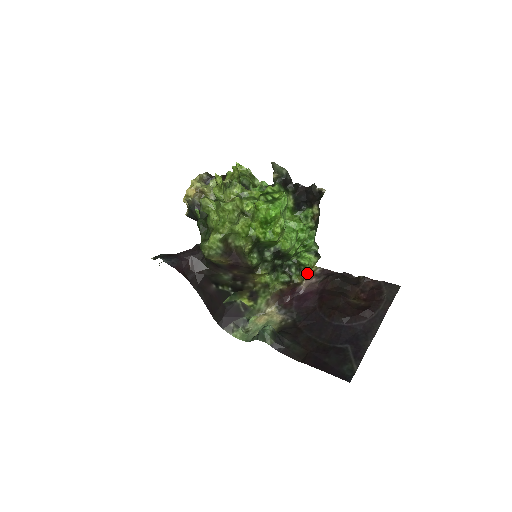
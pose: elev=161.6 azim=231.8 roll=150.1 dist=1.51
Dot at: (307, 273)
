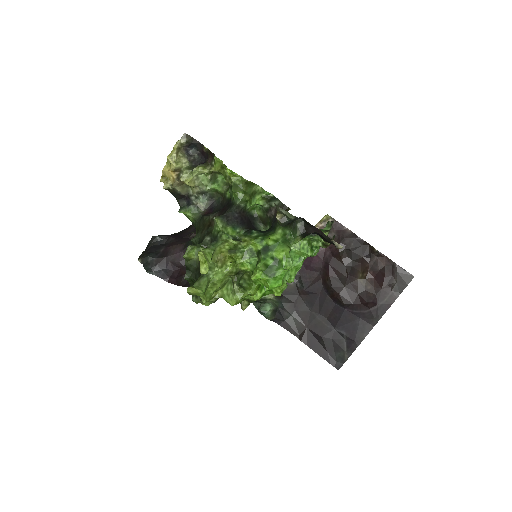
Dot at: occluded
